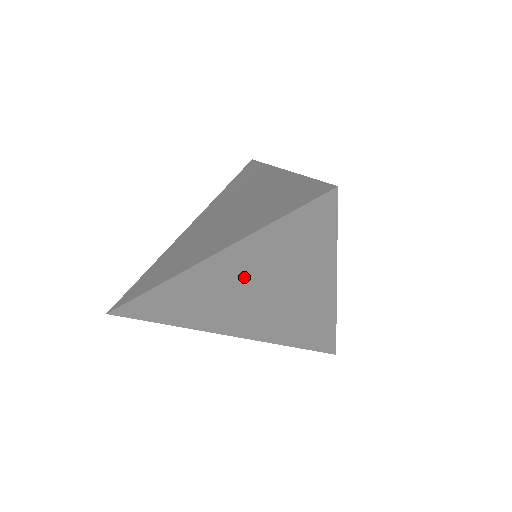
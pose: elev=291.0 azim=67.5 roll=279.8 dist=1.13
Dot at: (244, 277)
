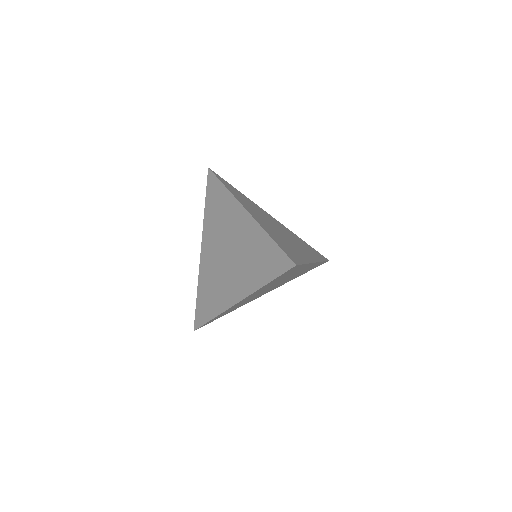
Dot at: (261, 291)
